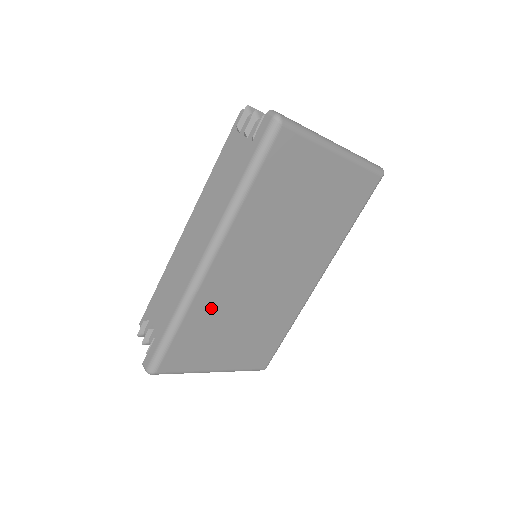
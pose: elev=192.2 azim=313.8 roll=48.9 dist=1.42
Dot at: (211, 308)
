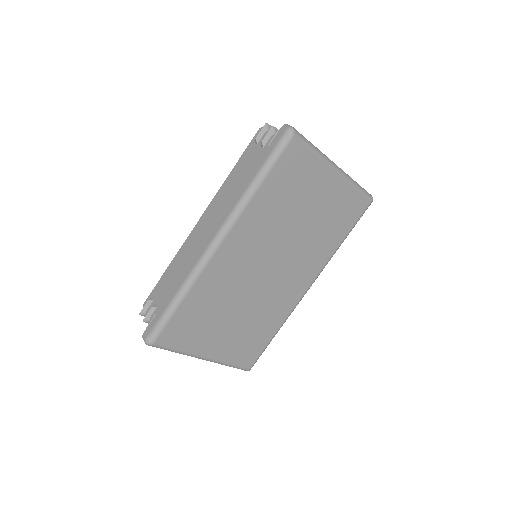
Dot at: (212, 290)
